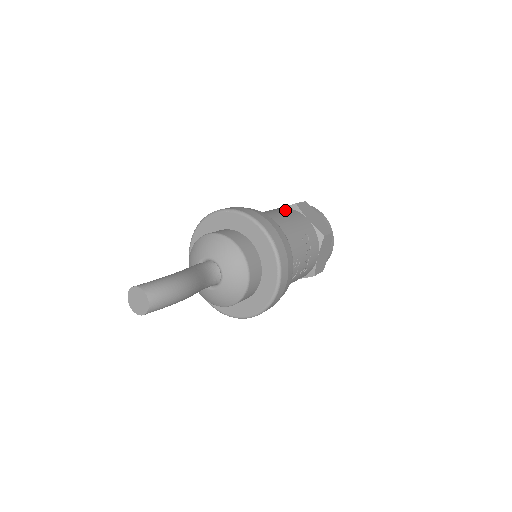
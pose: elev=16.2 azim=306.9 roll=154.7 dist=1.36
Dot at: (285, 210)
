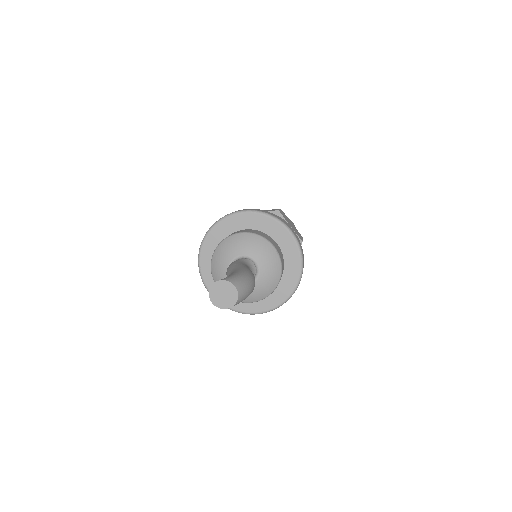
Dot at: occluded
